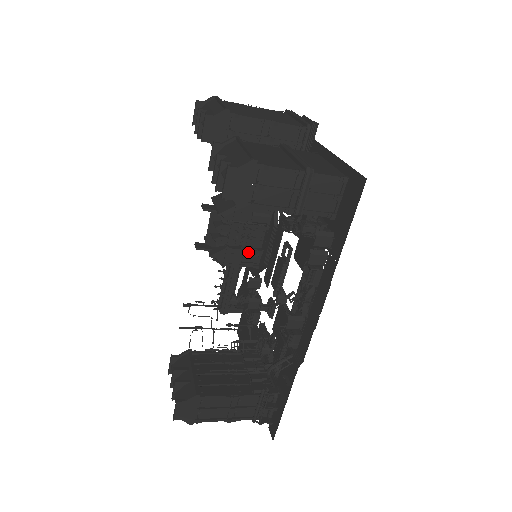
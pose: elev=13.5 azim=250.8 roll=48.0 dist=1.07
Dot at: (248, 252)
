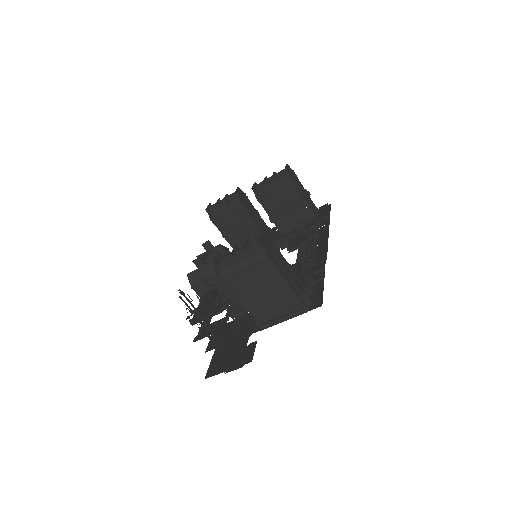
Dot at: occluded
